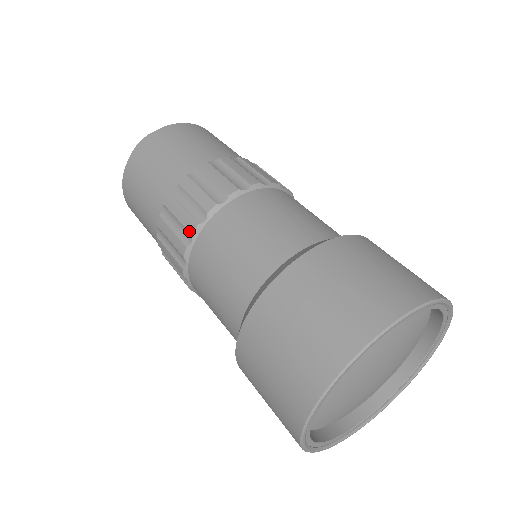
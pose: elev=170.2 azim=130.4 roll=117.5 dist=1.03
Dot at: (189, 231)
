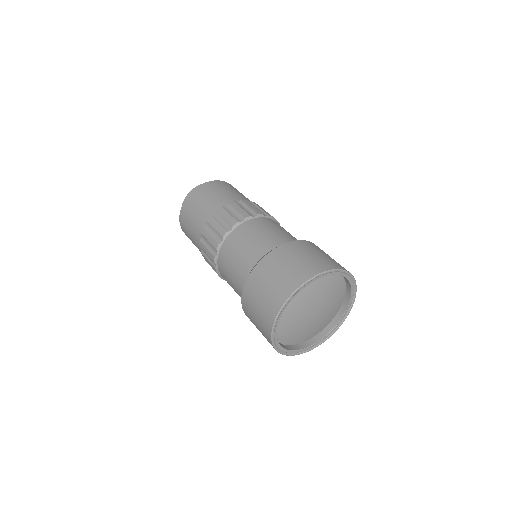
Dot at: (213, 260)
